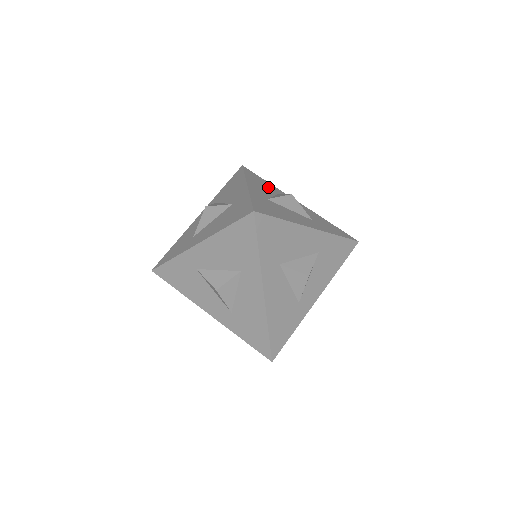
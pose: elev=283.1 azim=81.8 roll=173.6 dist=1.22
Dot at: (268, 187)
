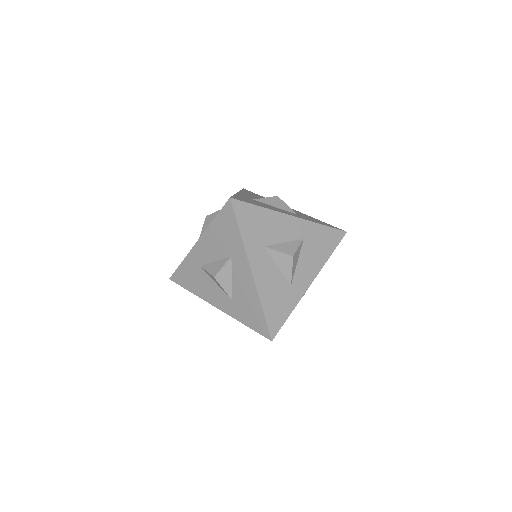
Dot at: occluded
